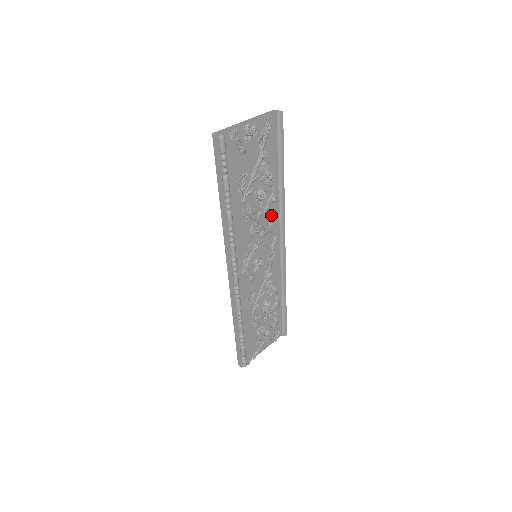
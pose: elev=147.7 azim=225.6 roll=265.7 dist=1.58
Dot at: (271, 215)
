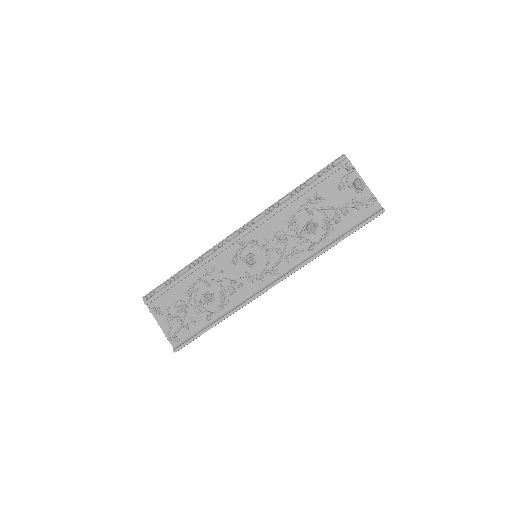
Dot at: (297, 253)
